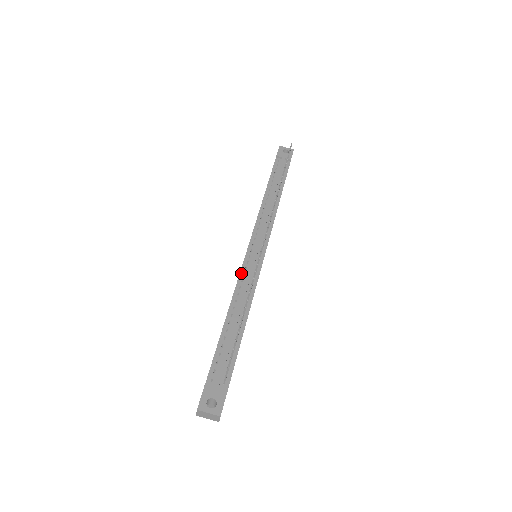
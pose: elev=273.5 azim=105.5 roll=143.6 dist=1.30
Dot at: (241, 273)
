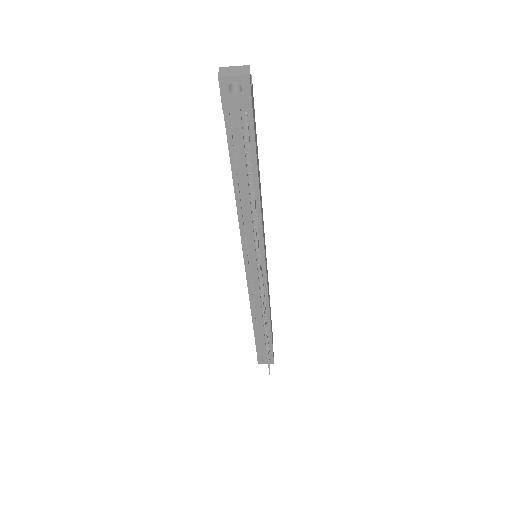
Dot at: (249, 290)
